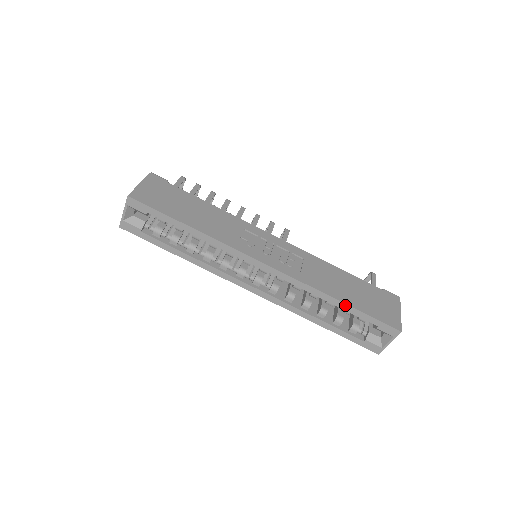
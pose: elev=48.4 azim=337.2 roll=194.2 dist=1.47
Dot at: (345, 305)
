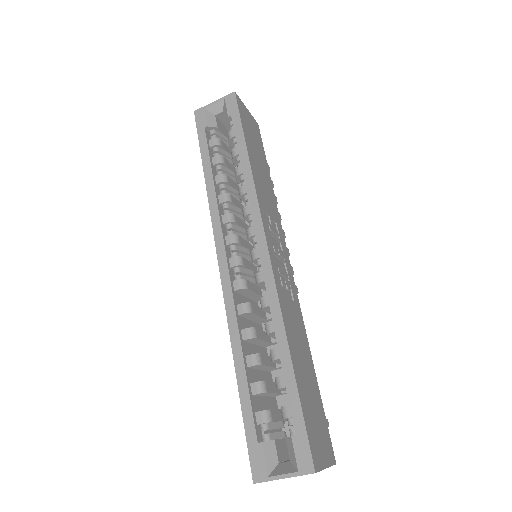
Dot at: (291, 367)
